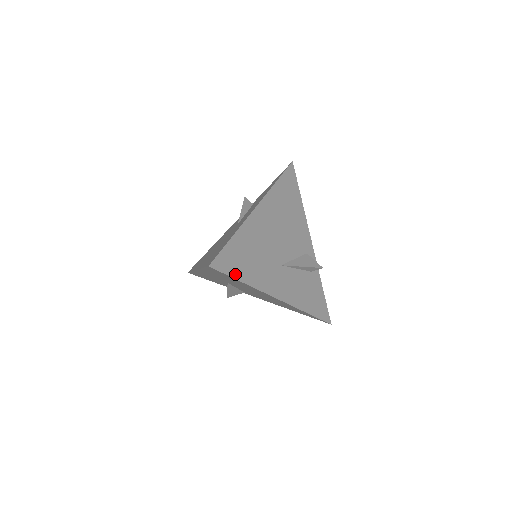
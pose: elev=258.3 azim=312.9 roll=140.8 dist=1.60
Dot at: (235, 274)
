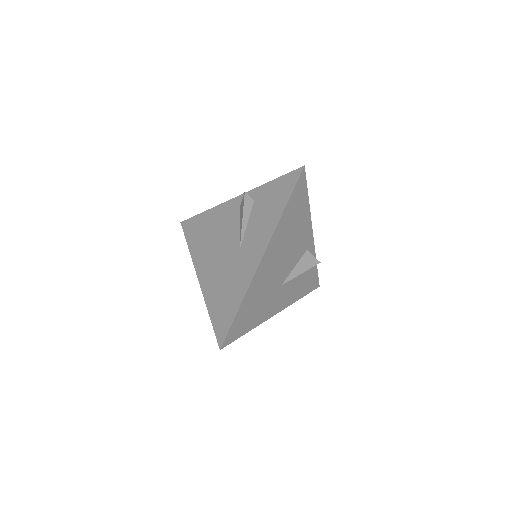
Dot at: (242, 333)
